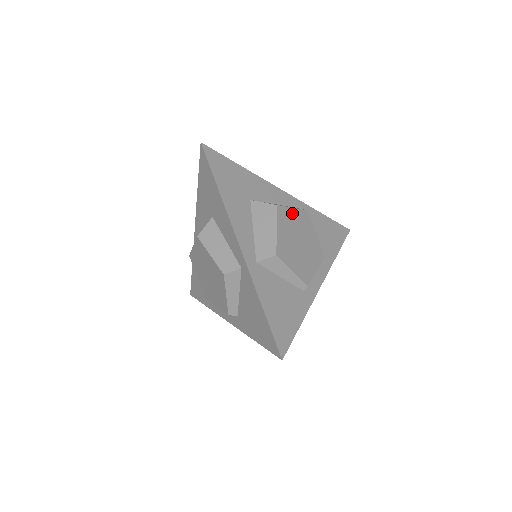
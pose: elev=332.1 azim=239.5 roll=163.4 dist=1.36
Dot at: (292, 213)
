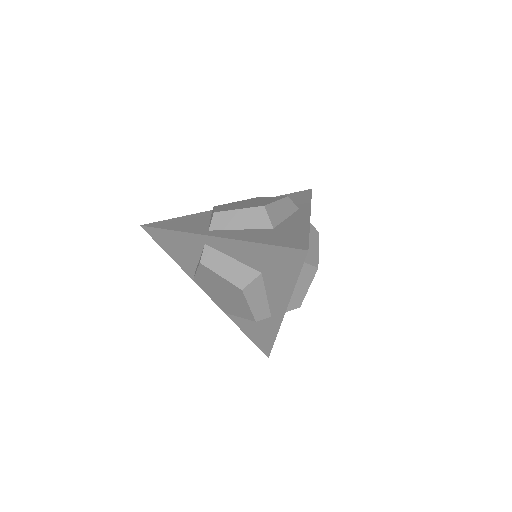
Dot at: occluded
